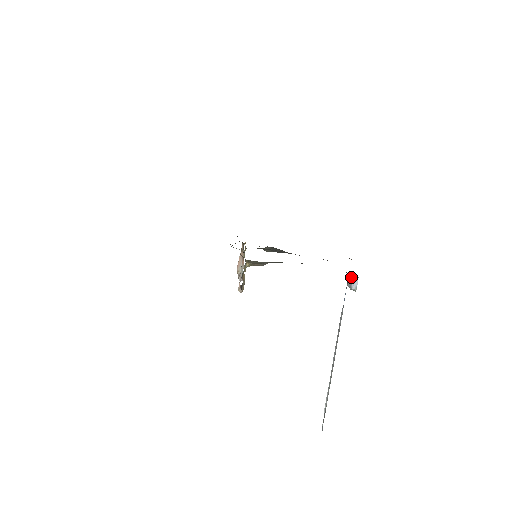
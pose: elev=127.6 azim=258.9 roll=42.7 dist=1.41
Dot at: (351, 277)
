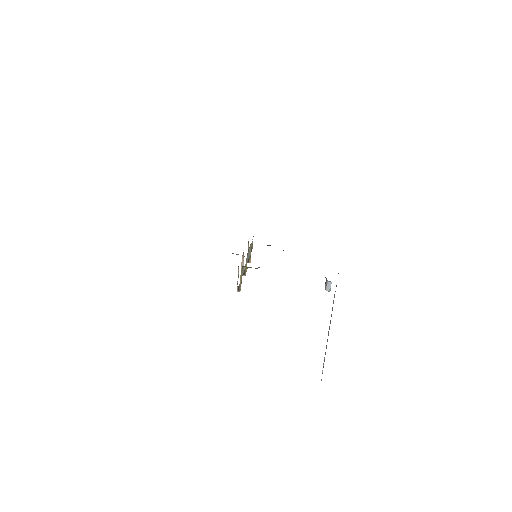
Dot at: occluded
